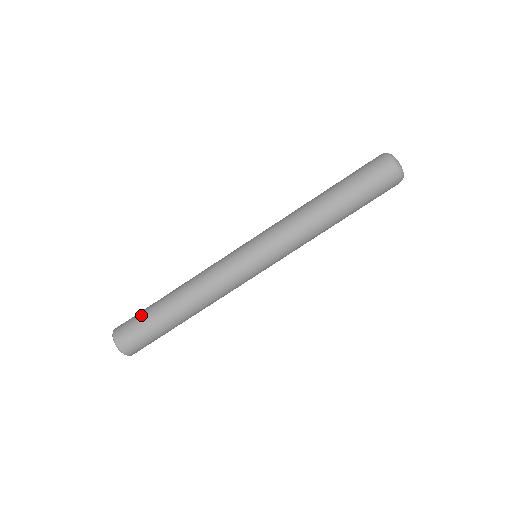
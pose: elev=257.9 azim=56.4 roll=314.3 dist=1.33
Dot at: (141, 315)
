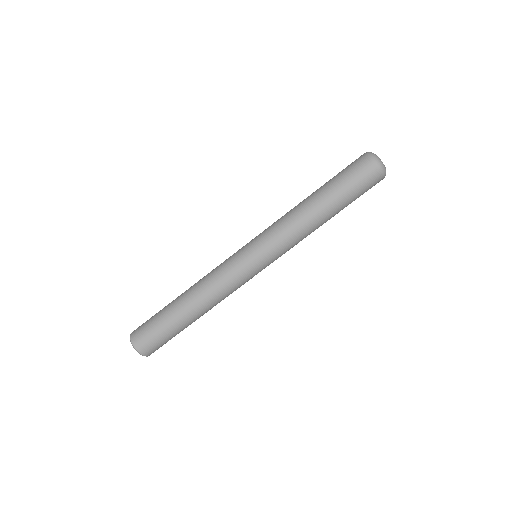
Dot at: (157, 323)
